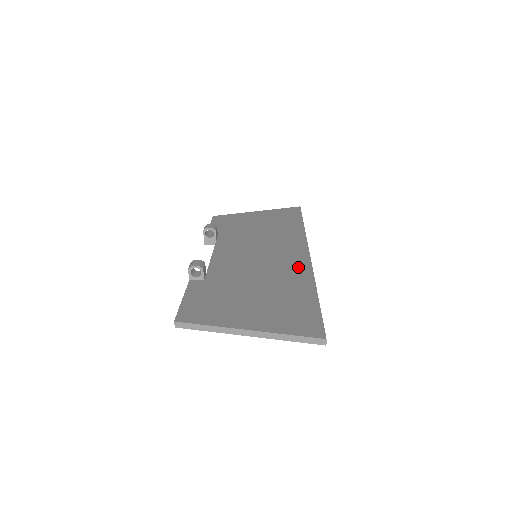
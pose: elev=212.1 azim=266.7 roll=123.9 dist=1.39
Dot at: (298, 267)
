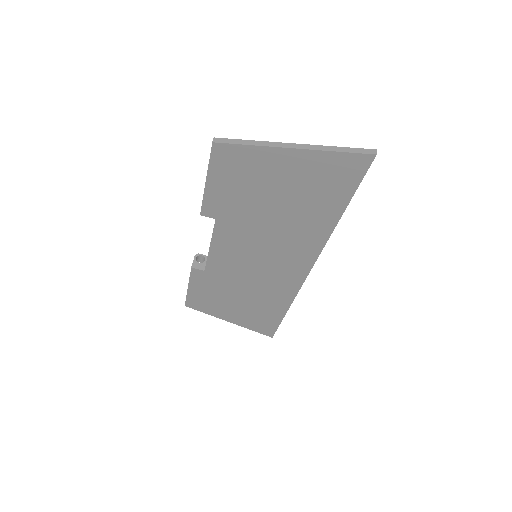
Dot at: occluded
